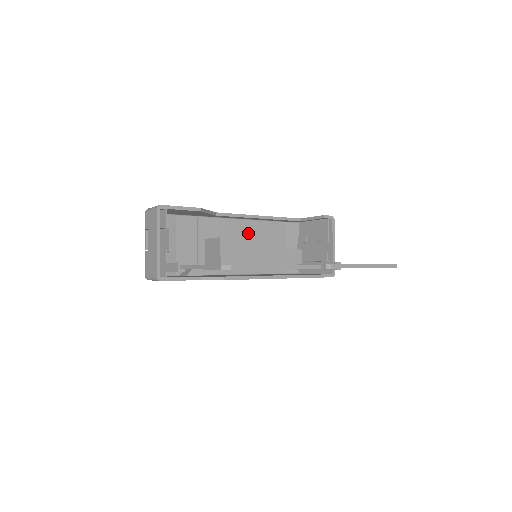
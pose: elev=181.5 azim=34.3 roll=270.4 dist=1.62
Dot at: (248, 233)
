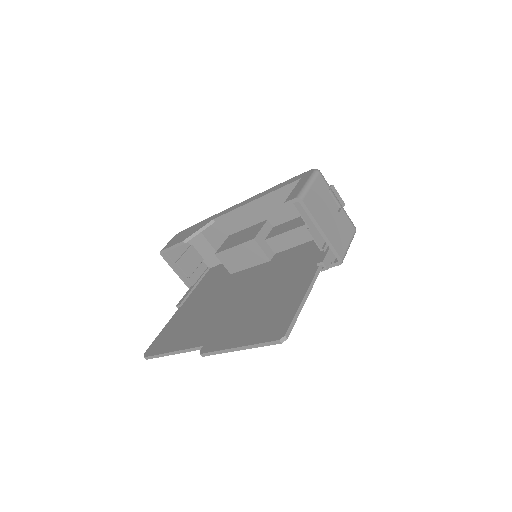
Dot at: (262, 213)
